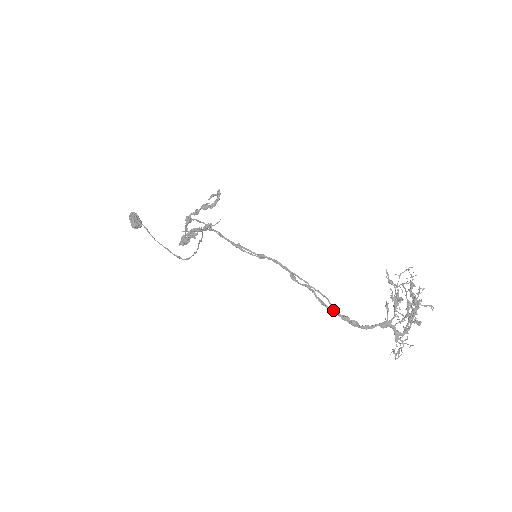
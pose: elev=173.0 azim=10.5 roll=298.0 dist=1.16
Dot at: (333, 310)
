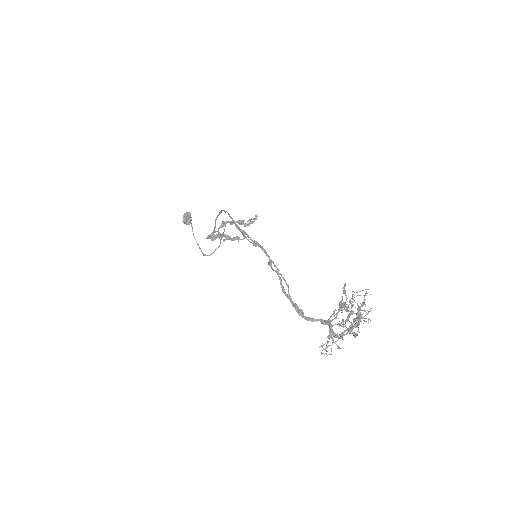
Dot at: (289, 298)
